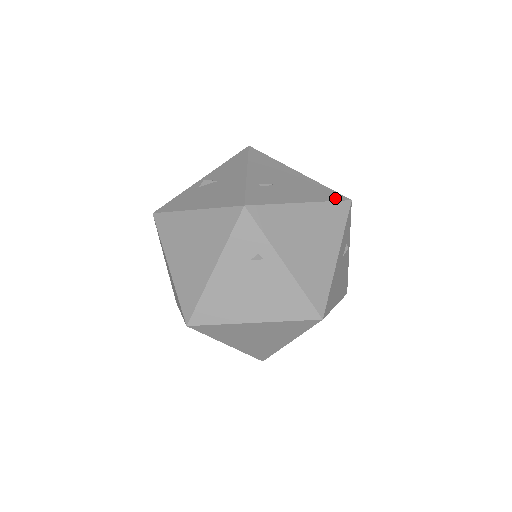
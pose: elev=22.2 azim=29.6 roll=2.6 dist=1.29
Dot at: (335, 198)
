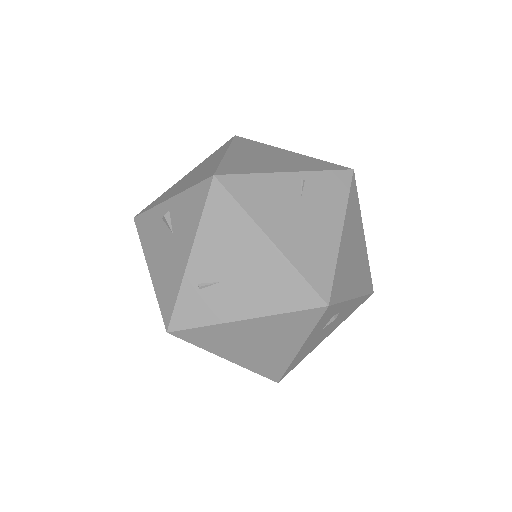
Dot at: (301, 304)
